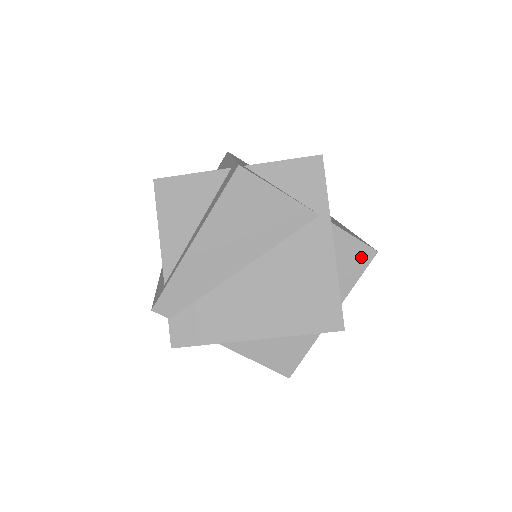
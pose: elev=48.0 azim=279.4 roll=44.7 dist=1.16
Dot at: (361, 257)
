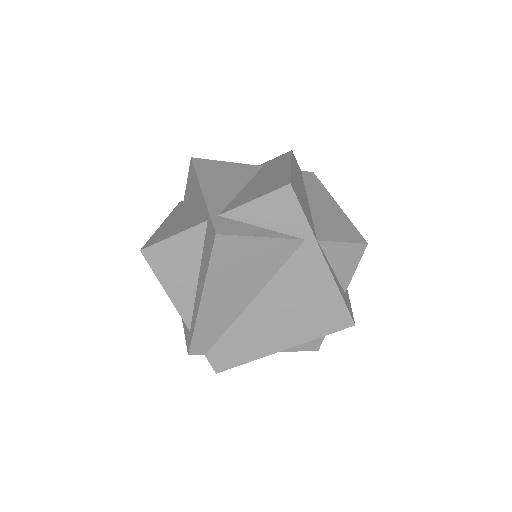
Dot at: (353, 253)
